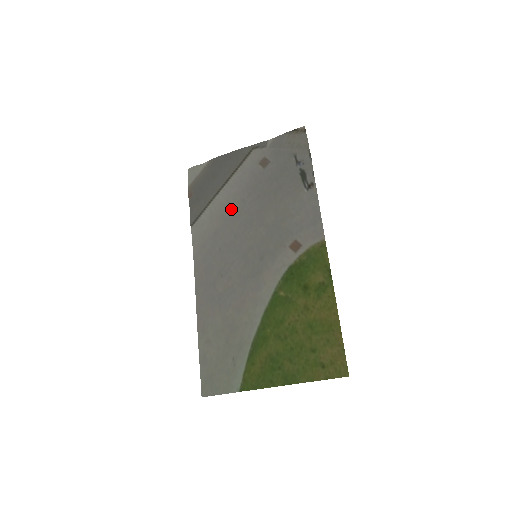
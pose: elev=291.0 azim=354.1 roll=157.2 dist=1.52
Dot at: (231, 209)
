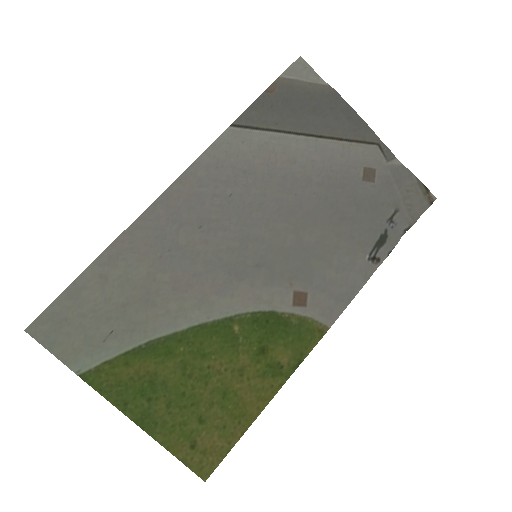
Dot at: (289, 171)
